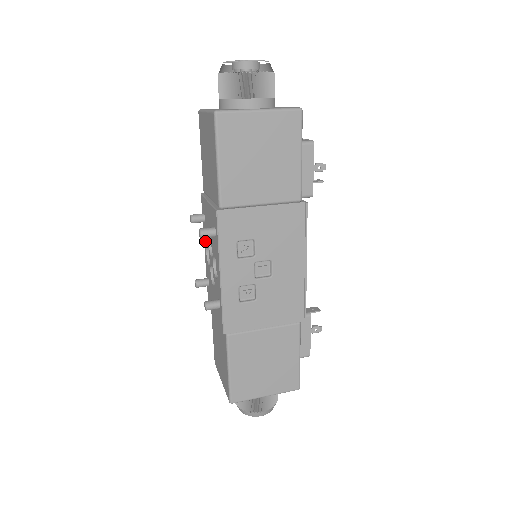
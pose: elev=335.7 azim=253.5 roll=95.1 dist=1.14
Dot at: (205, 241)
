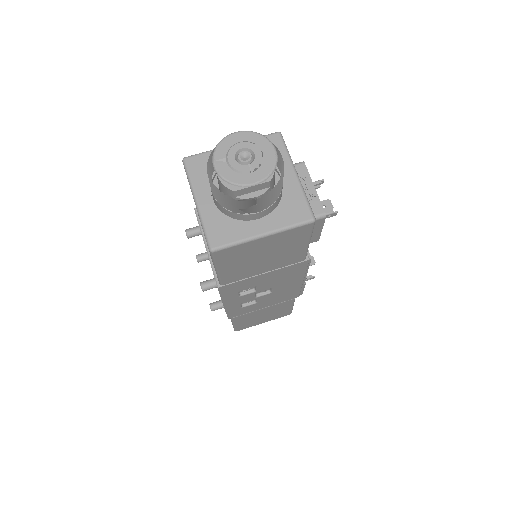
Dot at: occluded
